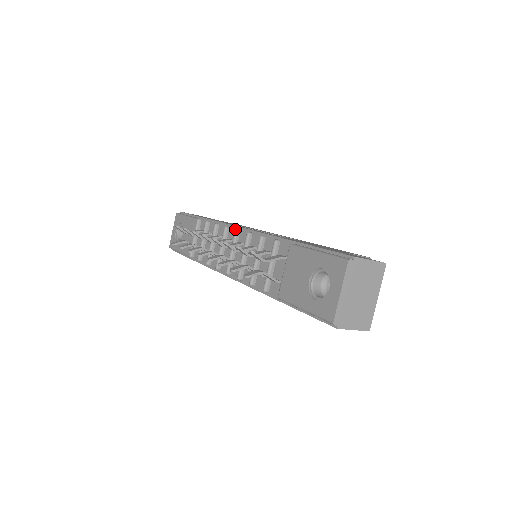
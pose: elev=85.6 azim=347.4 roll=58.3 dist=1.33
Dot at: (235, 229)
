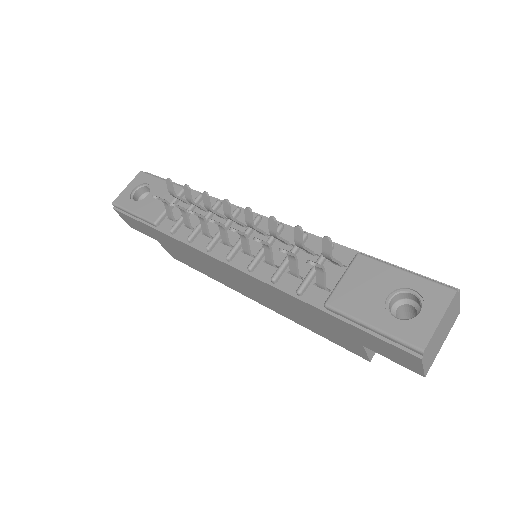
Dot at: (258, 214)
